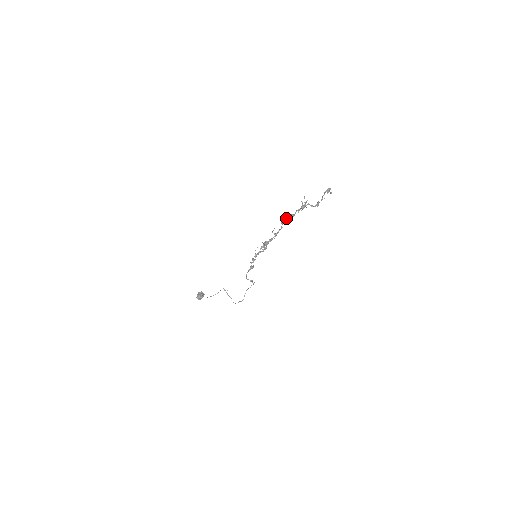
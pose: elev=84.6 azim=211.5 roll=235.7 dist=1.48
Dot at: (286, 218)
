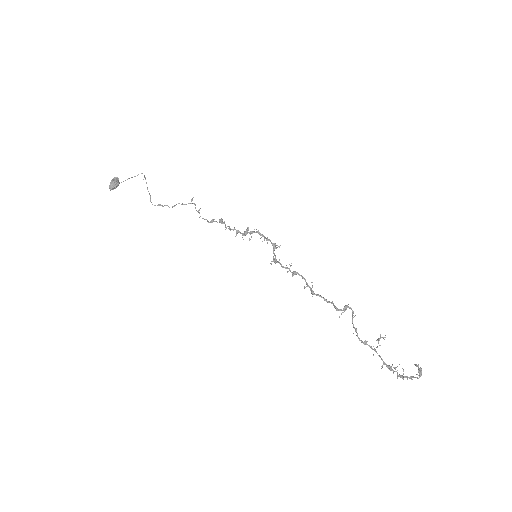
Dot at: (345, 310)
